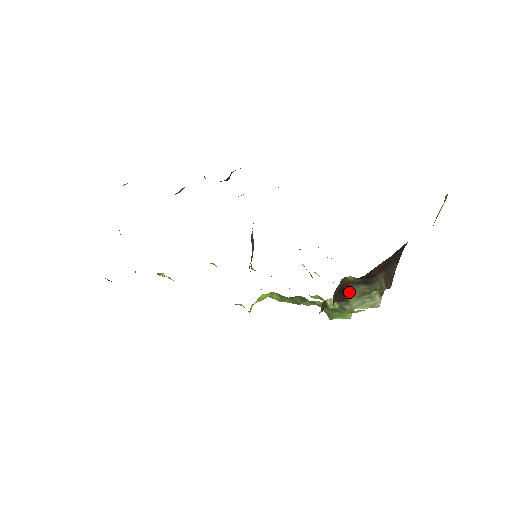
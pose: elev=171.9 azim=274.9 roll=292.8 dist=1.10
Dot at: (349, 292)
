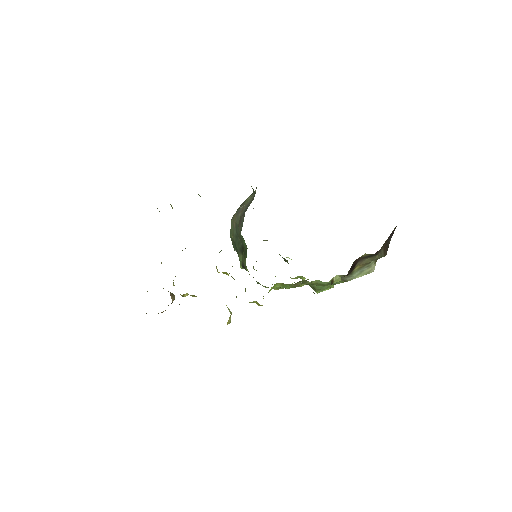
Dot at: (356, 266)
